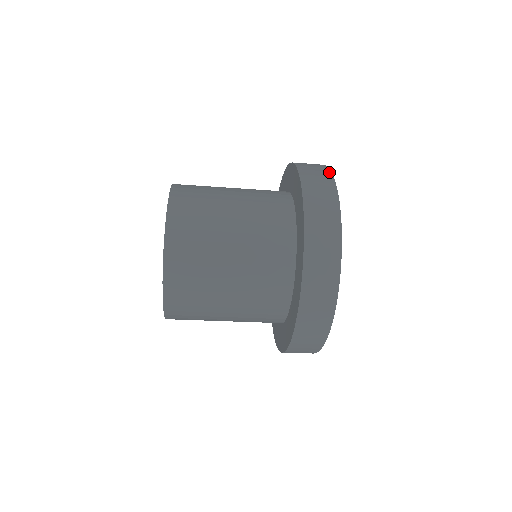
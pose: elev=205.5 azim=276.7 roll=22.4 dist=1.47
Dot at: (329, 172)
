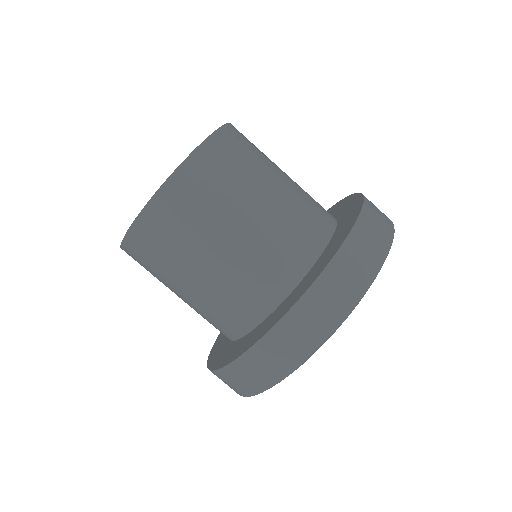
Dot at: occluded
